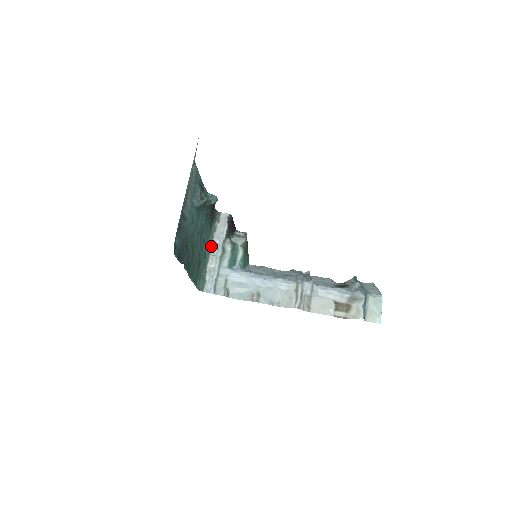
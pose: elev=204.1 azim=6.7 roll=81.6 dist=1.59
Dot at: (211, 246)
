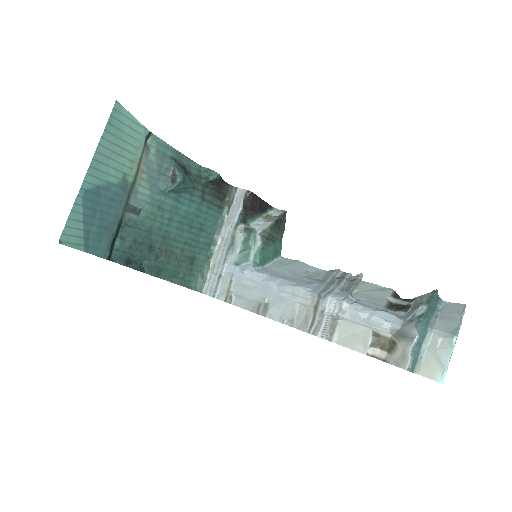
Dot at: (219, 234)
